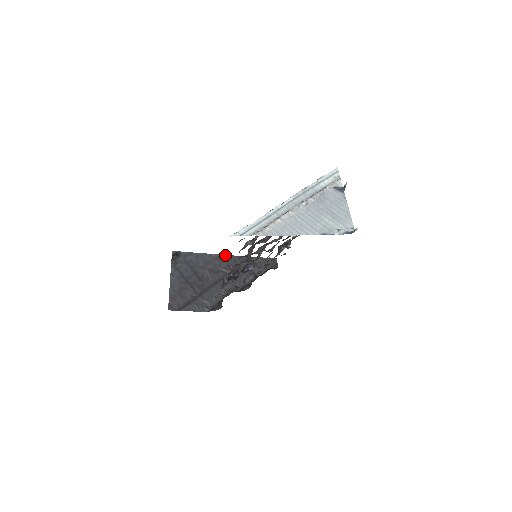
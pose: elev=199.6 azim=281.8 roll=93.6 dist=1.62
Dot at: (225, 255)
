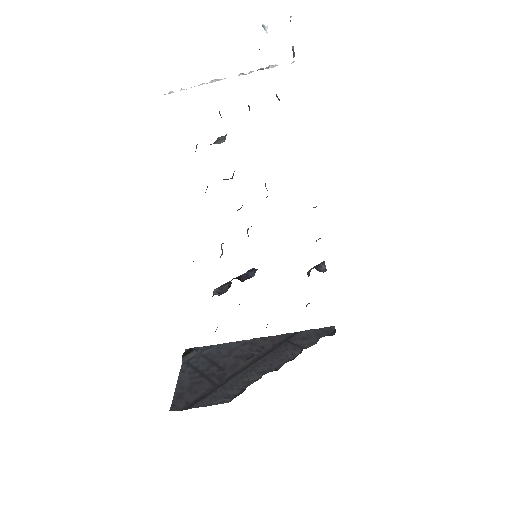
Dot at: (257, 338)
